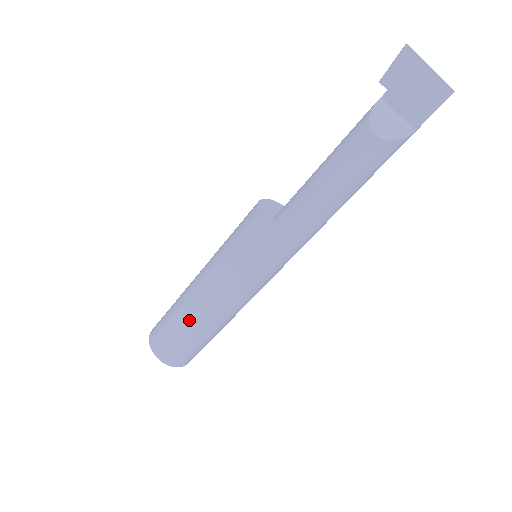
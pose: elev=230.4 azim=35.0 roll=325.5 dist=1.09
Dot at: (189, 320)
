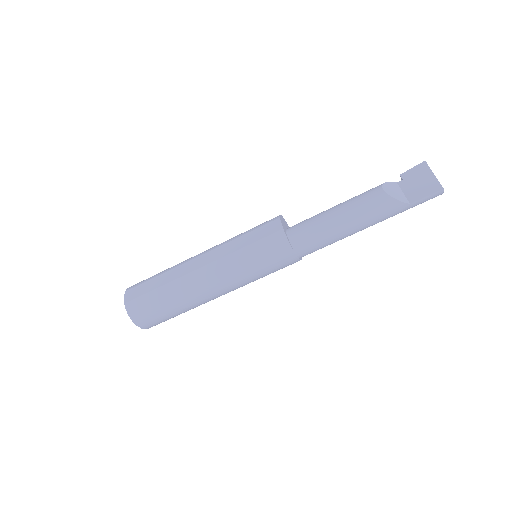
Dot at: (175, 274)
